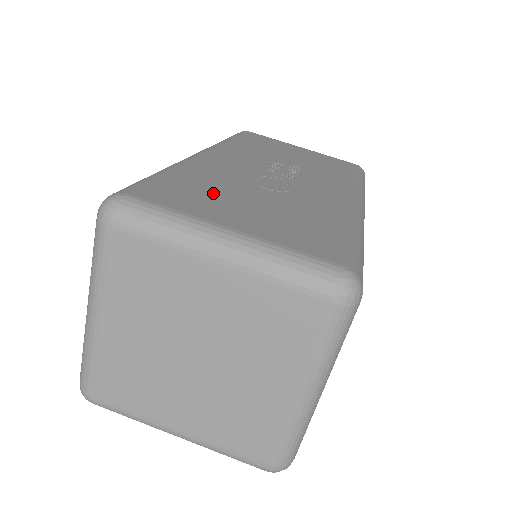
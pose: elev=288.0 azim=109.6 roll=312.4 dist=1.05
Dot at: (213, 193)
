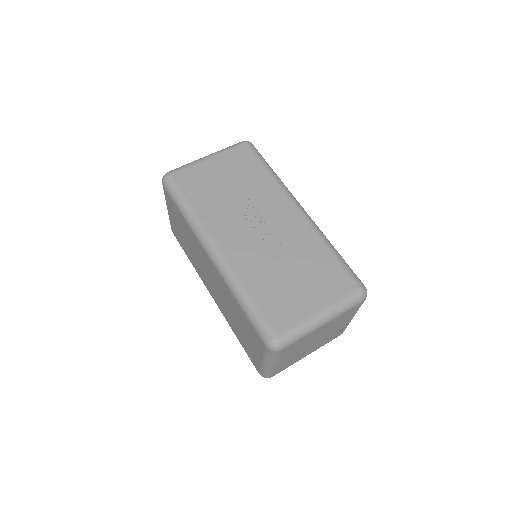
Dot at: (281, 292)
